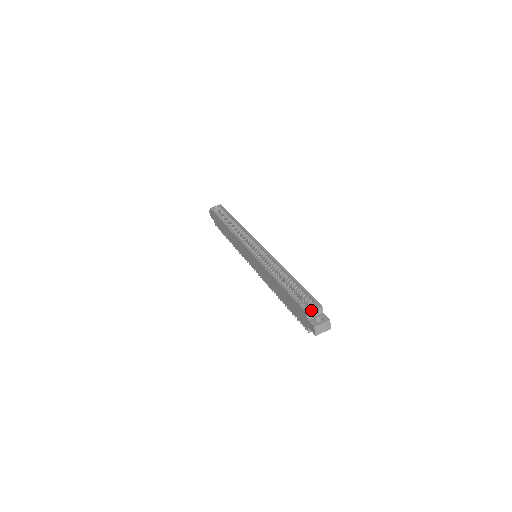
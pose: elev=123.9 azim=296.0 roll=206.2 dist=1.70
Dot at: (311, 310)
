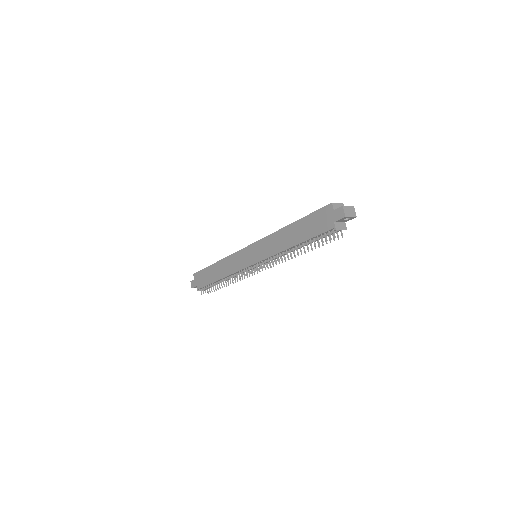
Dot at: (335, 203)
